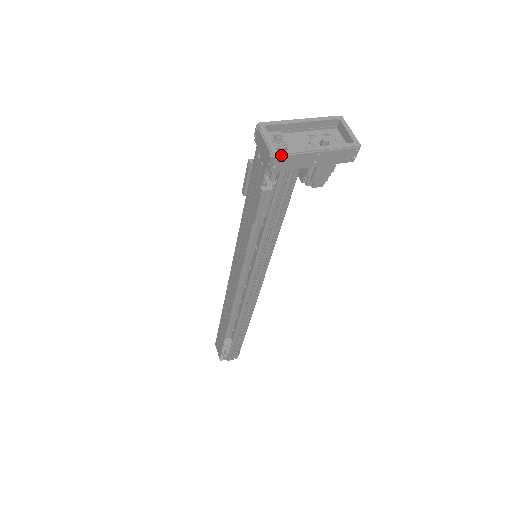
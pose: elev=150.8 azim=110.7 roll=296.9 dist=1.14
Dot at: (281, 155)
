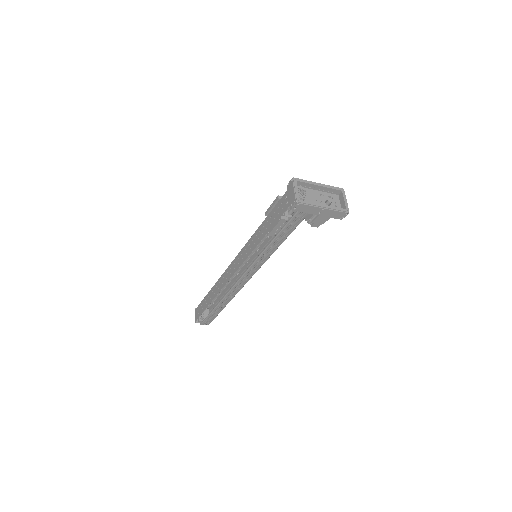
Dot at: (301, 203)
